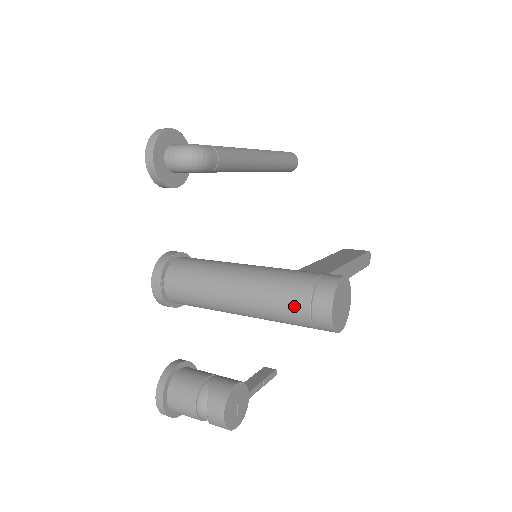
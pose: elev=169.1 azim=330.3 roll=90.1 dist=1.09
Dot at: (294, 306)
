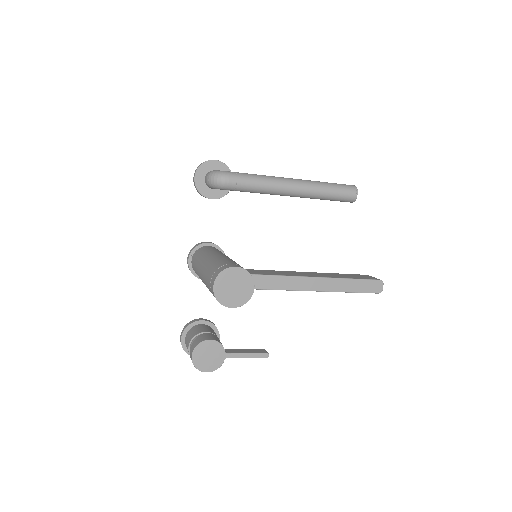
Dot at: (208, 280)
